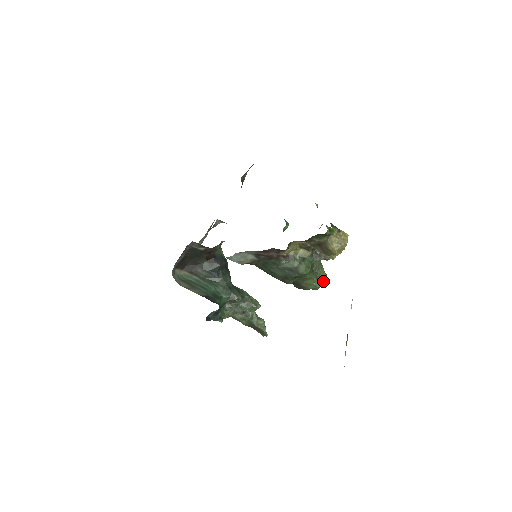
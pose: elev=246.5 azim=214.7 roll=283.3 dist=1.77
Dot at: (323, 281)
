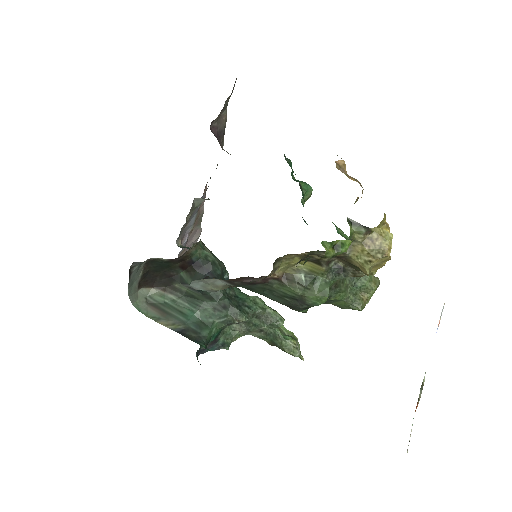
Dot at: (371, 296)
